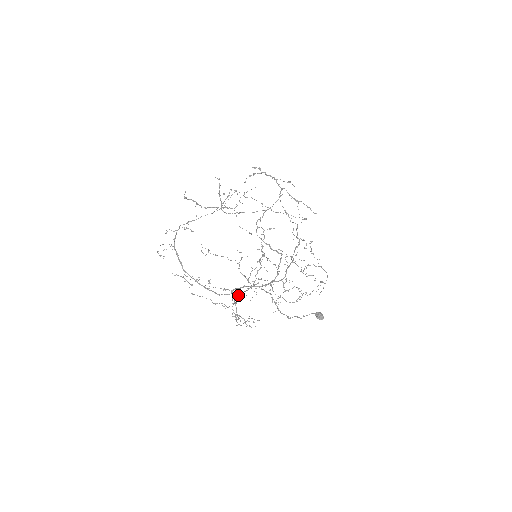
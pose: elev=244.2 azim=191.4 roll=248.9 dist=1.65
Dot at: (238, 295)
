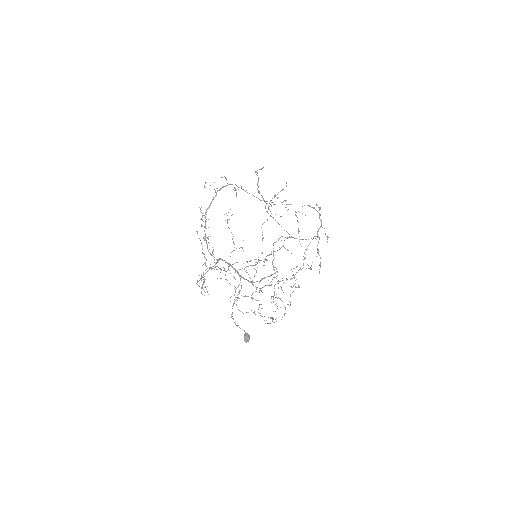
Dot at: (216, 266)
